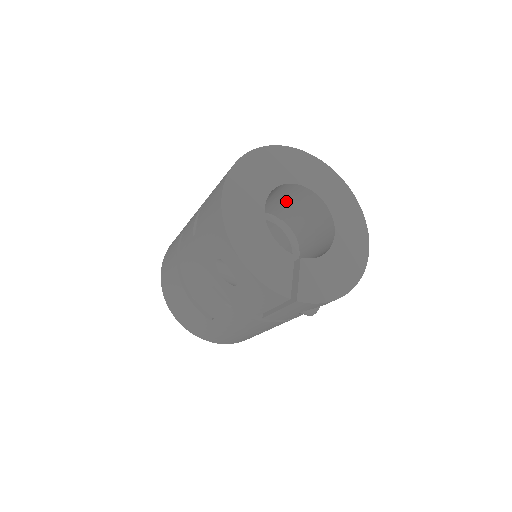
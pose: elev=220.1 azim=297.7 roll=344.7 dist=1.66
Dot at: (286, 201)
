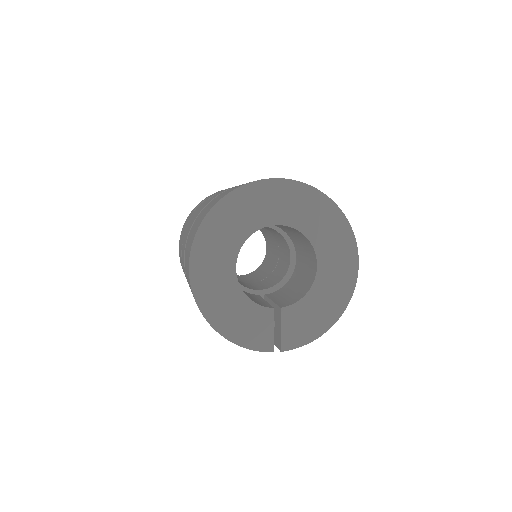
Dot at: occluded
